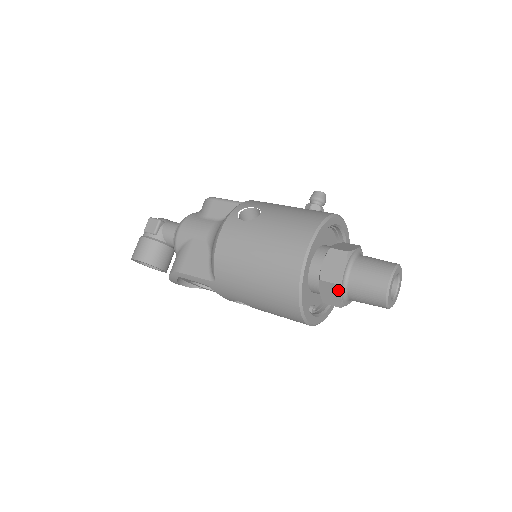
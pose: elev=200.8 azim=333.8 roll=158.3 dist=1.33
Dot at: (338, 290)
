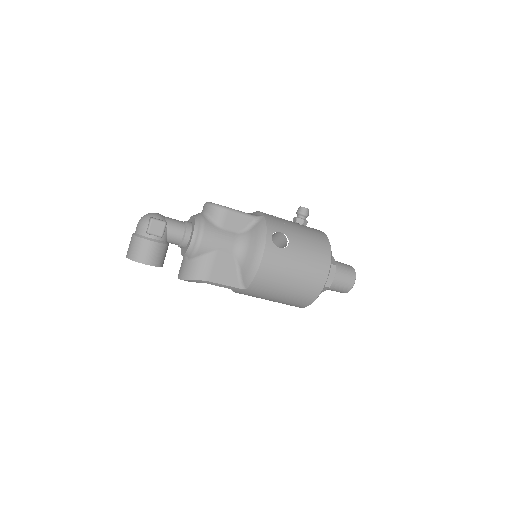
Dot at: occluded
